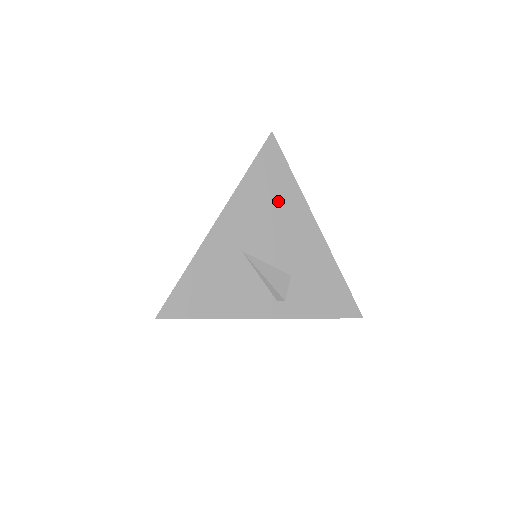
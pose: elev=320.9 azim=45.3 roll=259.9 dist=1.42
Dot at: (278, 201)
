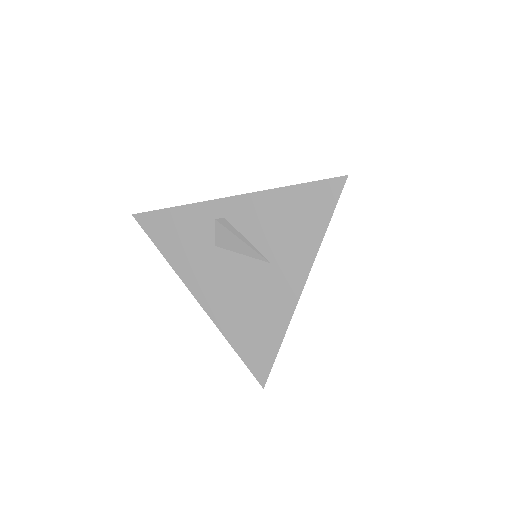
Dot at: occluded
